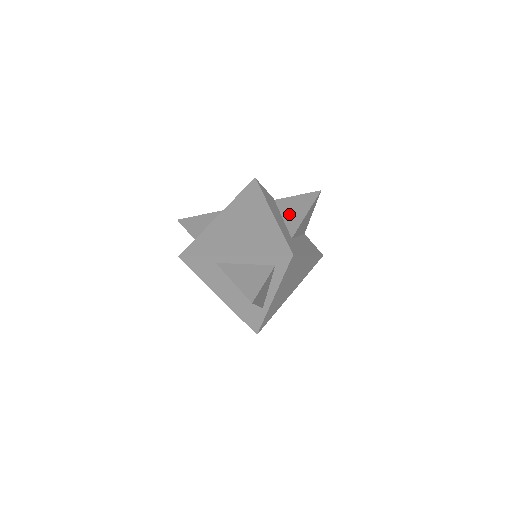
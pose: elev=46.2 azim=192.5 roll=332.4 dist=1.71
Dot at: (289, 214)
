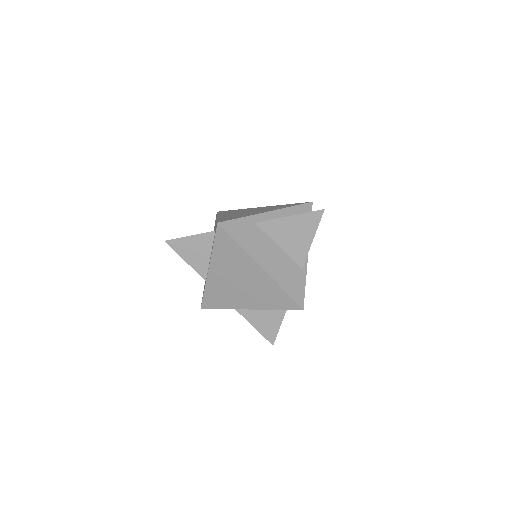
Dot at: occluded
